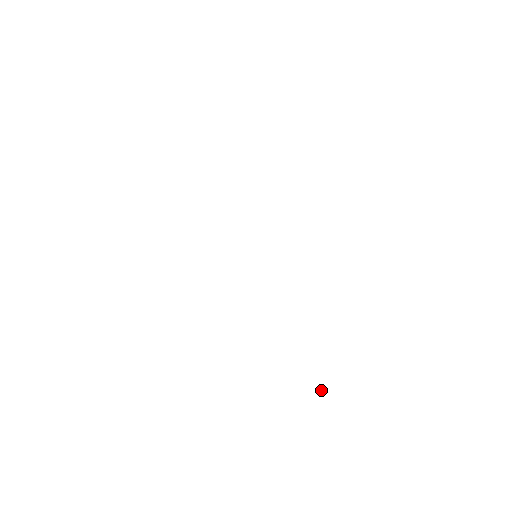
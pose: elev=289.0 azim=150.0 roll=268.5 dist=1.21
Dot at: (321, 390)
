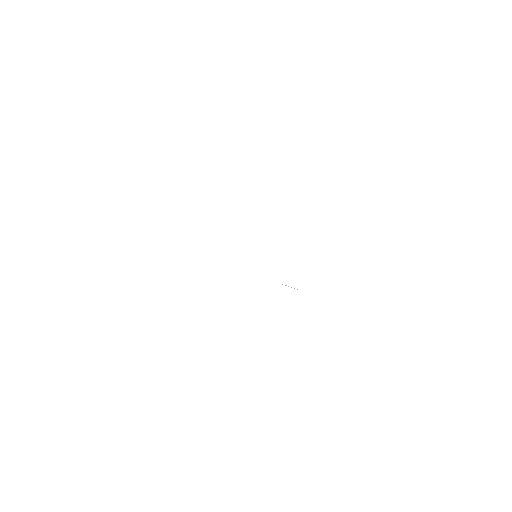
Dot at: occluded
